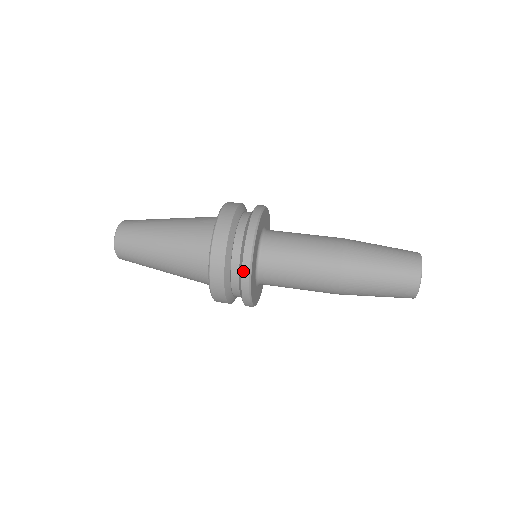
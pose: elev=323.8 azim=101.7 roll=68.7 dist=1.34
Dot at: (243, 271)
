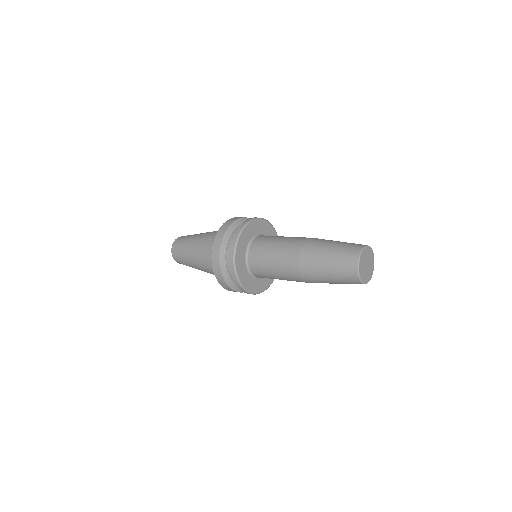
Dot at: (235, 282)
